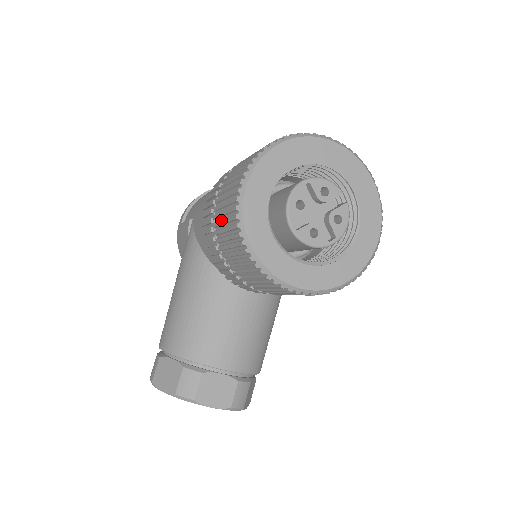
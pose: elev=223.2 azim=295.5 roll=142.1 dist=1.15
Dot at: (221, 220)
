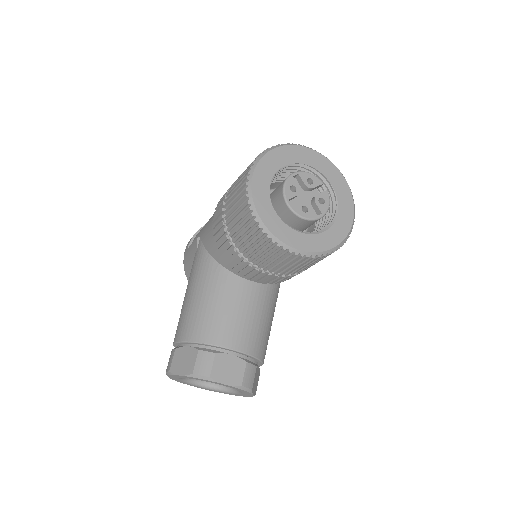
Dot at: (232, 208)
